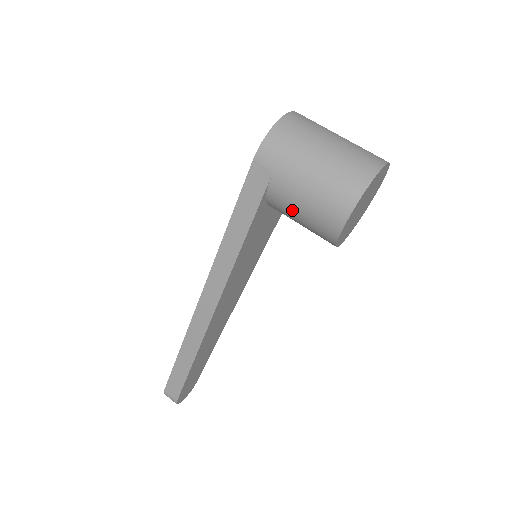
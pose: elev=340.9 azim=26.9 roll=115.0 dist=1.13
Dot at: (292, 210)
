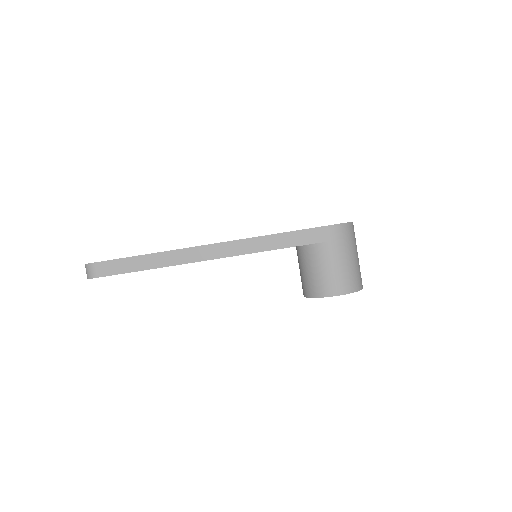
Dot at: (316, 264)
